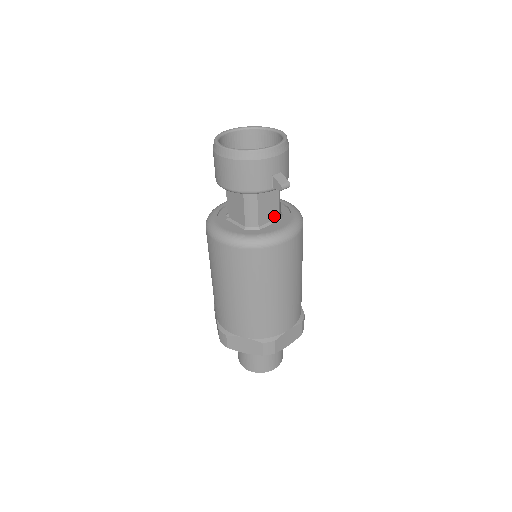
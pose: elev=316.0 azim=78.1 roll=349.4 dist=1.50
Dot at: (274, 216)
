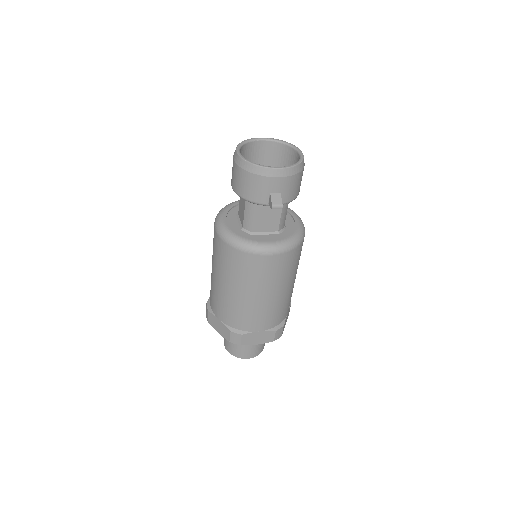
Dot at: (272, 228)
